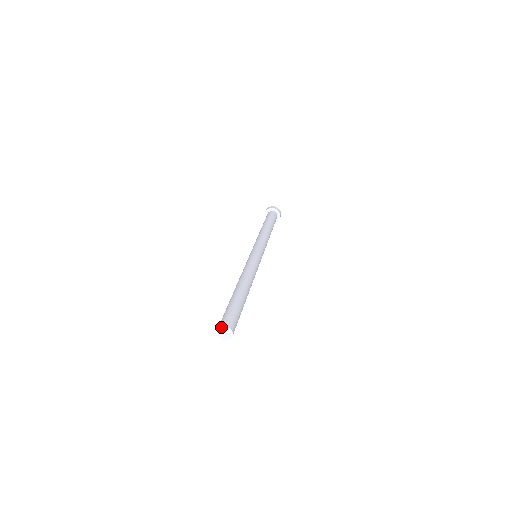
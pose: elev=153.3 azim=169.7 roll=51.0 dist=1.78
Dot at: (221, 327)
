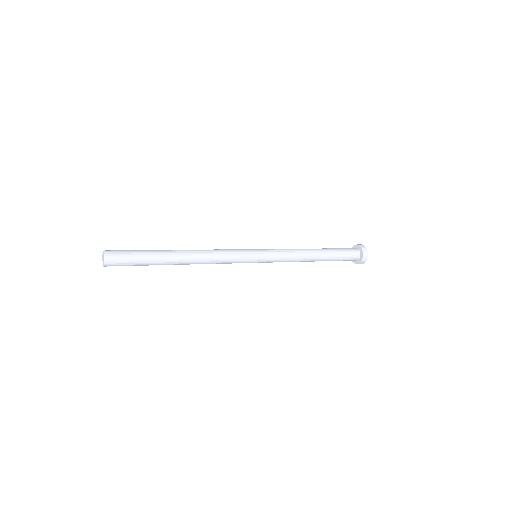
Dot at: (103, 253)
